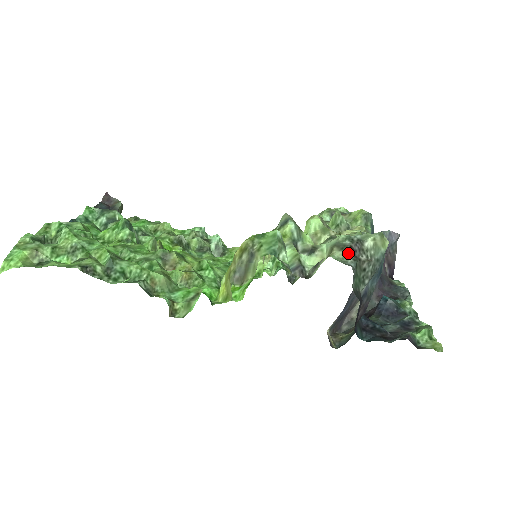
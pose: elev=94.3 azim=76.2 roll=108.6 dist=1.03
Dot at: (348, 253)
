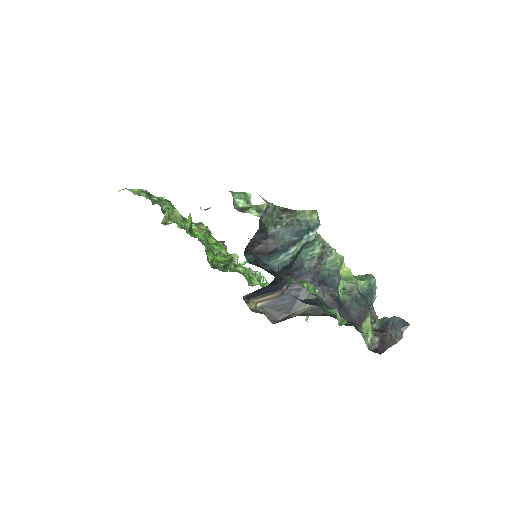
Dot at: occluded
